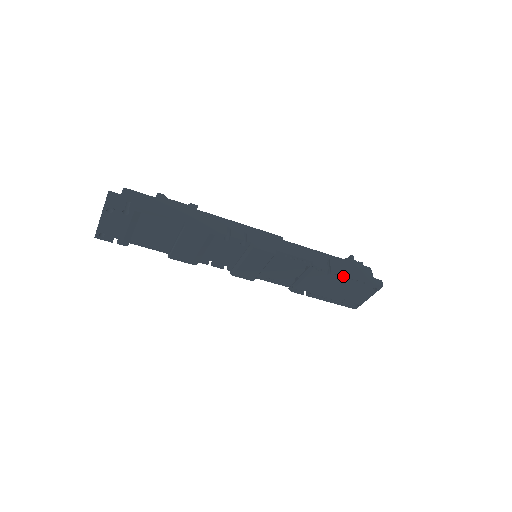
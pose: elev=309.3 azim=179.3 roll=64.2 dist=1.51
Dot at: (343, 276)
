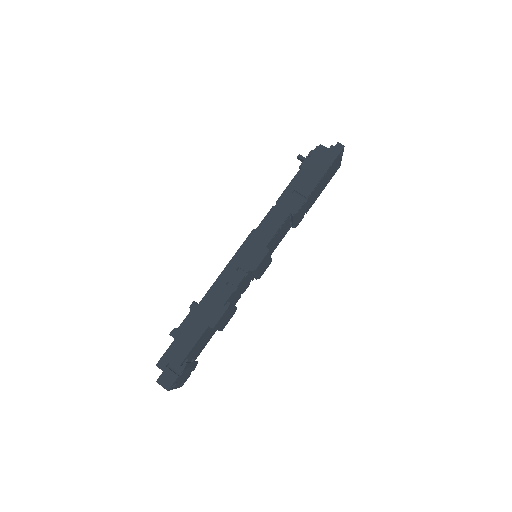
Dot at: (316, 185)
